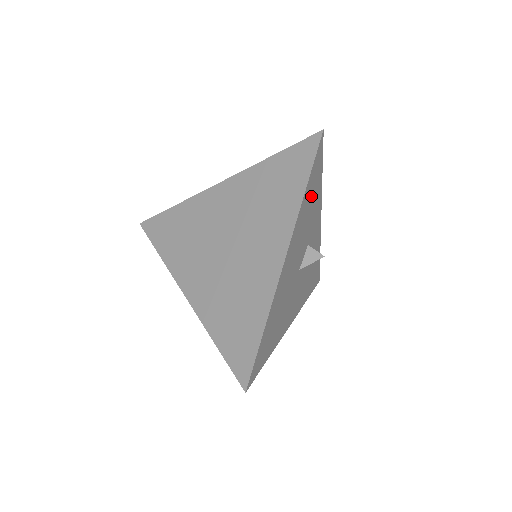
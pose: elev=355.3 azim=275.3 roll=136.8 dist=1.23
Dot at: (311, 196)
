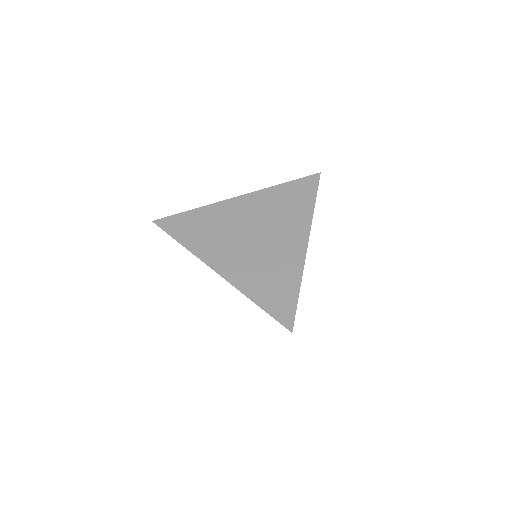
Dot at: occluded
